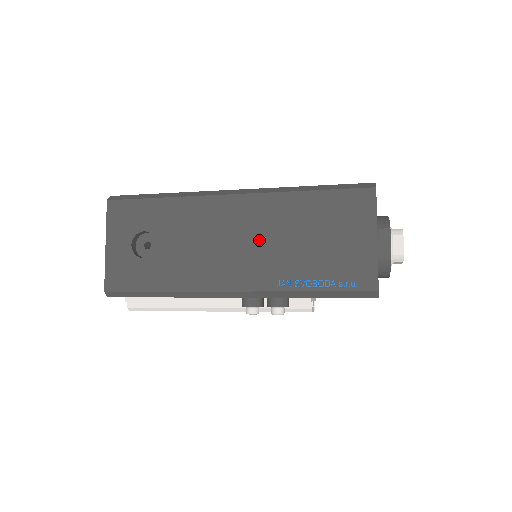
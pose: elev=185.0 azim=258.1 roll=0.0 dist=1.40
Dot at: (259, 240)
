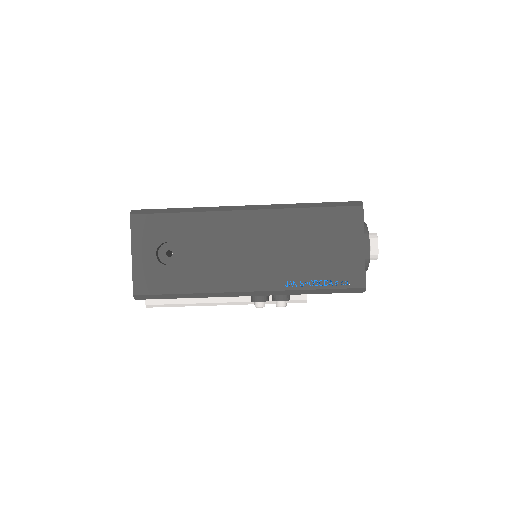
Dot at: (270, 249)
